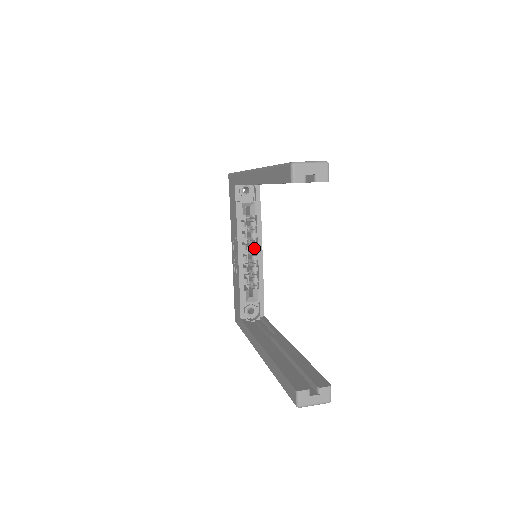
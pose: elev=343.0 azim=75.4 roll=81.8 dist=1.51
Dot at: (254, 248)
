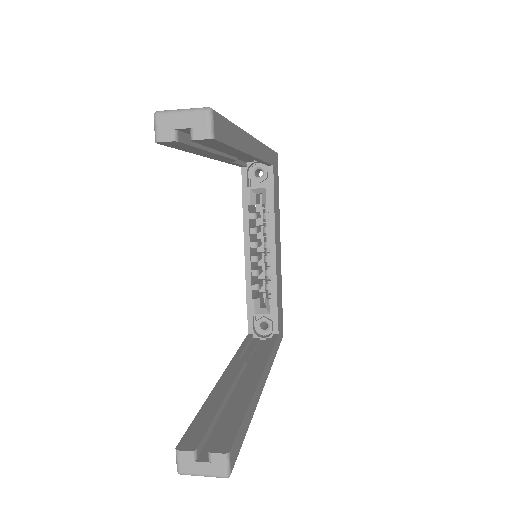
Dot at: (266, 246)
